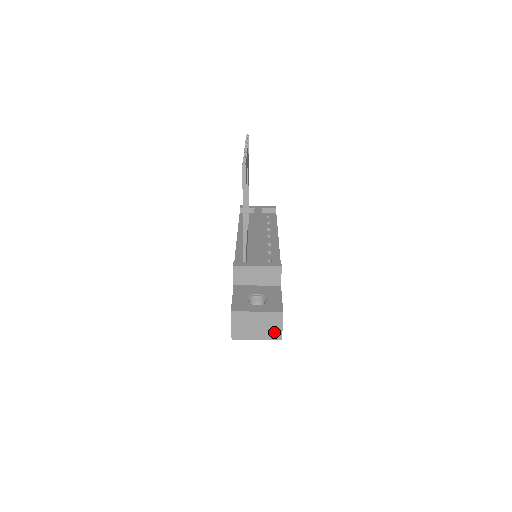
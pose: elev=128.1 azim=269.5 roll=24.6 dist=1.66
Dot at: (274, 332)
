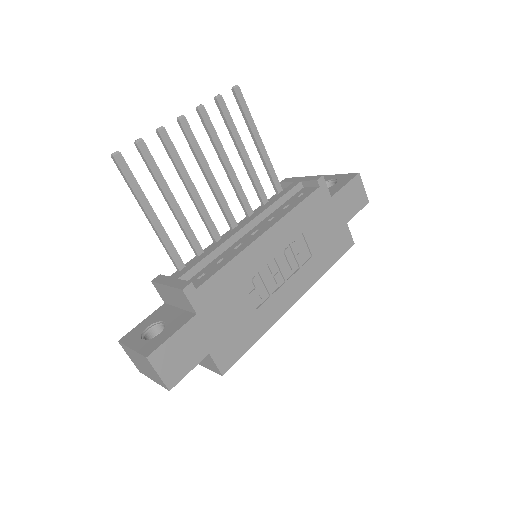
Dot at: (158, 378)
